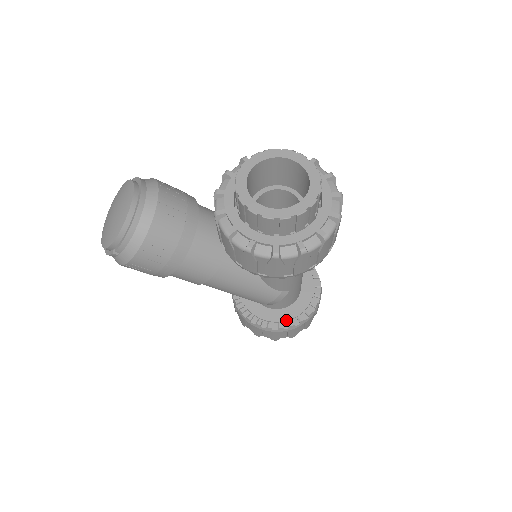
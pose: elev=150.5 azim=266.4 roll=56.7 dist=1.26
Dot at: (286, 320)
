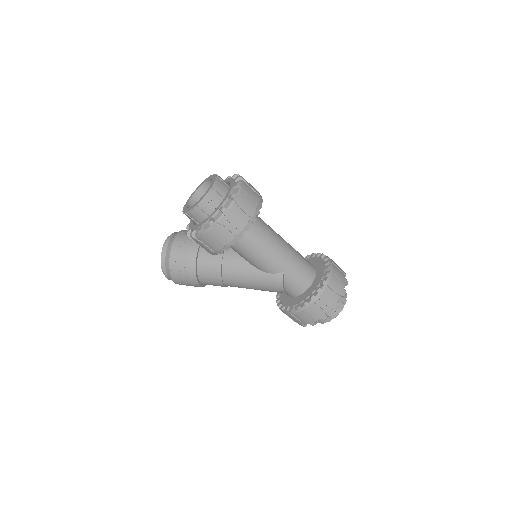
Dot at: (303, 300)
